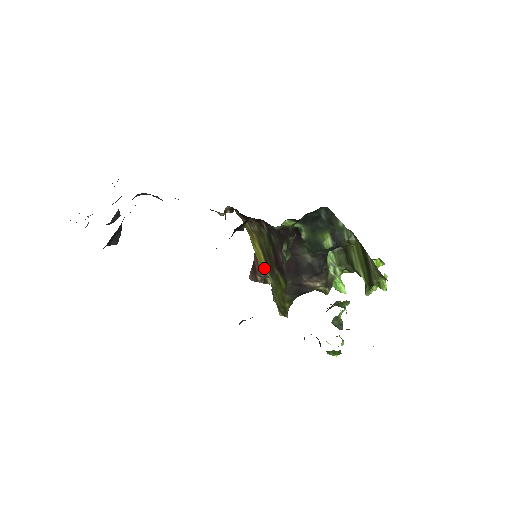
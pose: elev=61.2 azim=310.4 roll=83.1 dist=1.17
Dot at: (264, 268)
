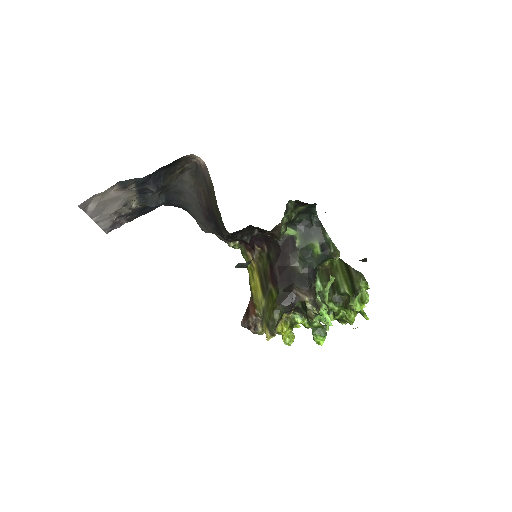
Dot at: (258, 296)
